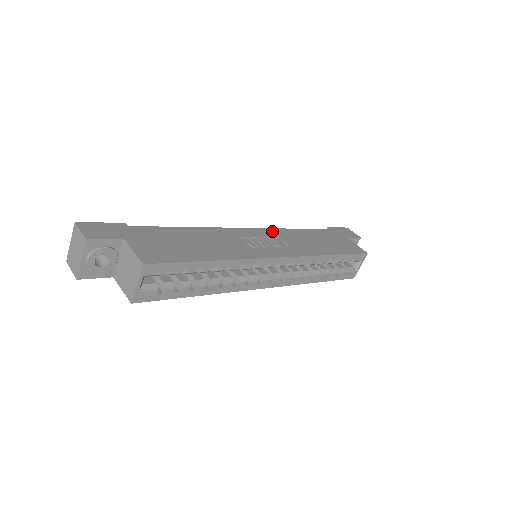
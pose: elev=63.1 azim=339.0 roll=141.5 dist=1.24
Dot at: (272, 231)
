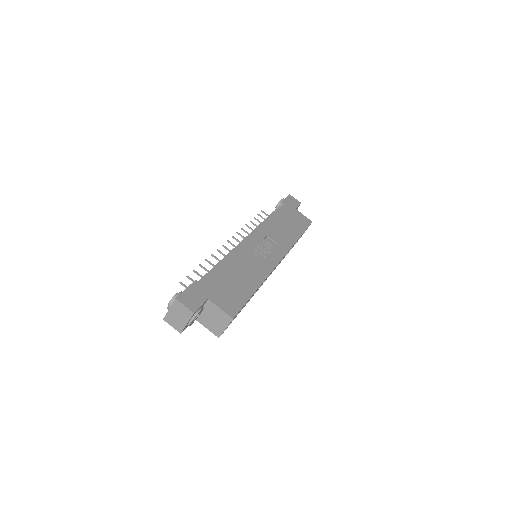
Dot at: (261, 231)
